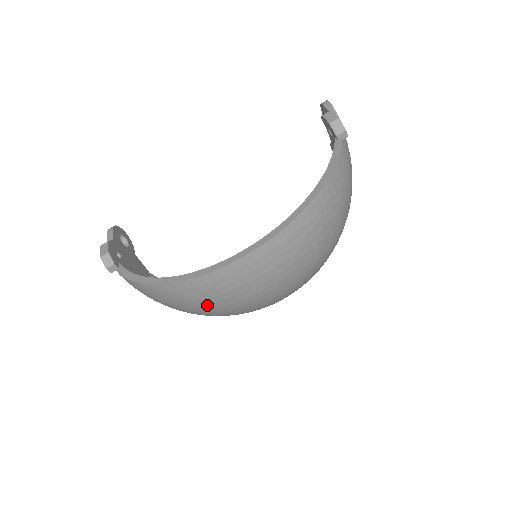
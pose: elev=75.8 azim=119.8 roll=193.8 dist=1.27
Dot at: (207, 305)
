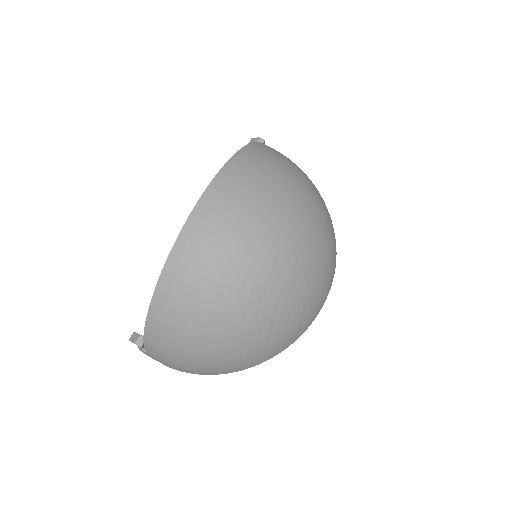
Dot at: (208, 282)
